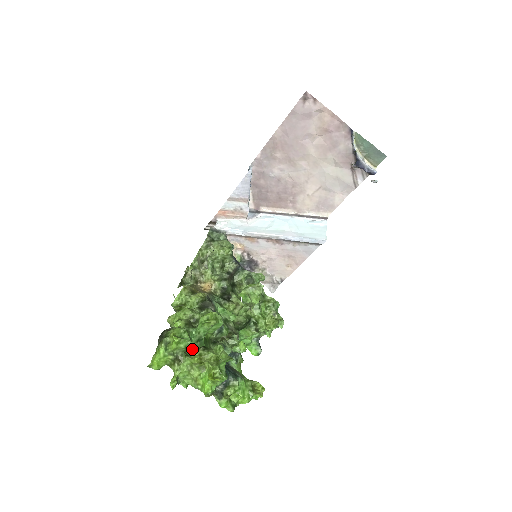
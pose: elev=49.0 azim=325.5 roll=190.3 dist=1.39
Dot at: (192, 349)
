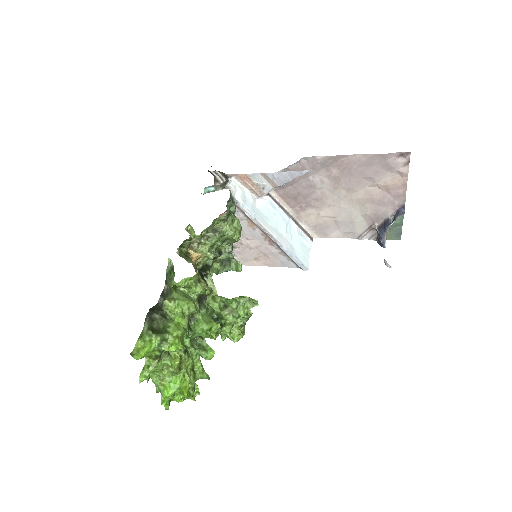
Dot at: occluded
